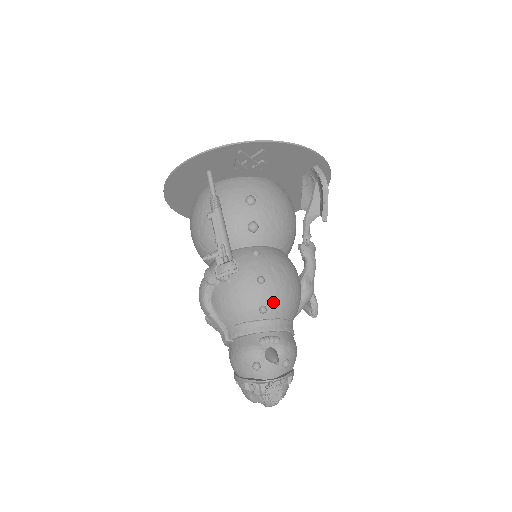
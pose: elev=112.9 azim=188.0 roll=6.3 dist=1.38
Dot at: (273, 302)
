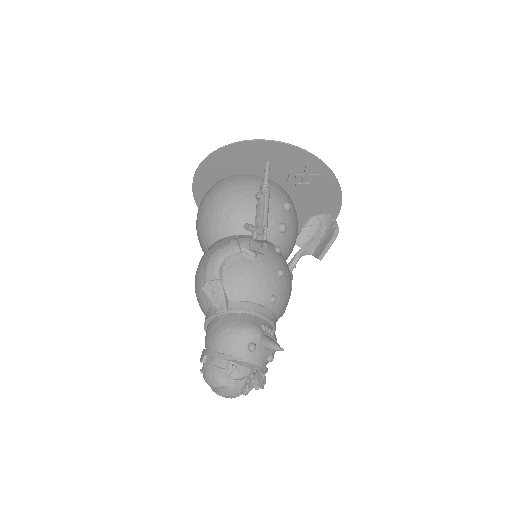
Dot at: (281, 297)
